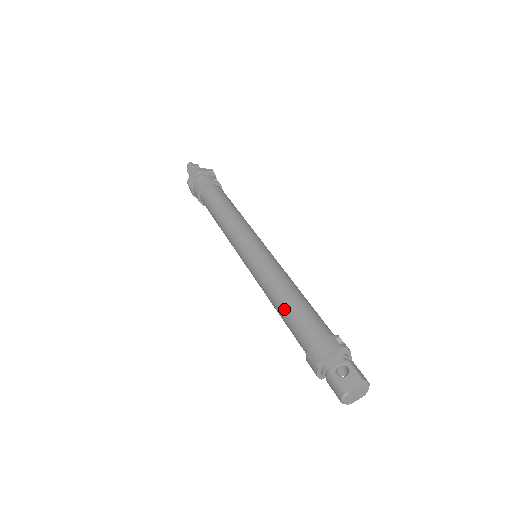
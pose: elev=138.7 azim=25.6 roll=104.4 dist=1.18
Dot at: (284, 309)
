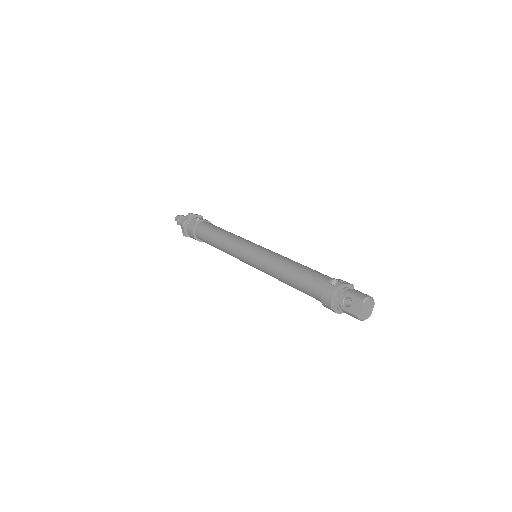
Dot at: (292, 285)
